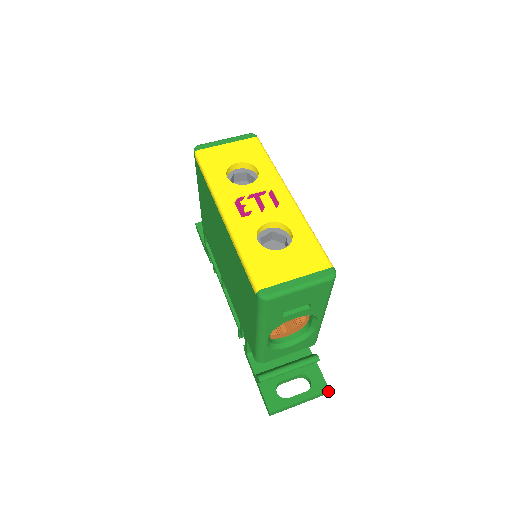
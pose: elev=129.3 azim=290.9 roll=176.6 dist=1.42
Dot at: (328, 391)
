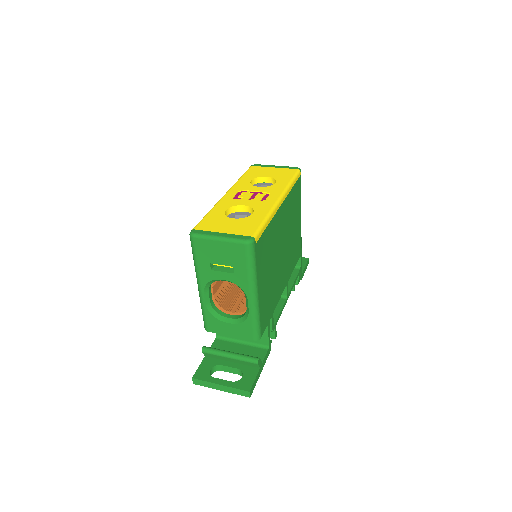
Dot at: (248, 392)
